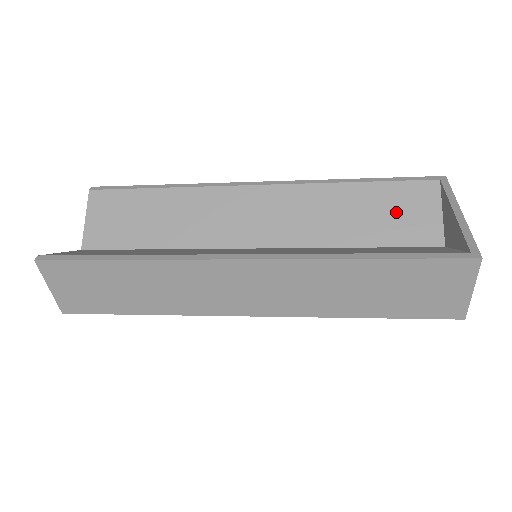
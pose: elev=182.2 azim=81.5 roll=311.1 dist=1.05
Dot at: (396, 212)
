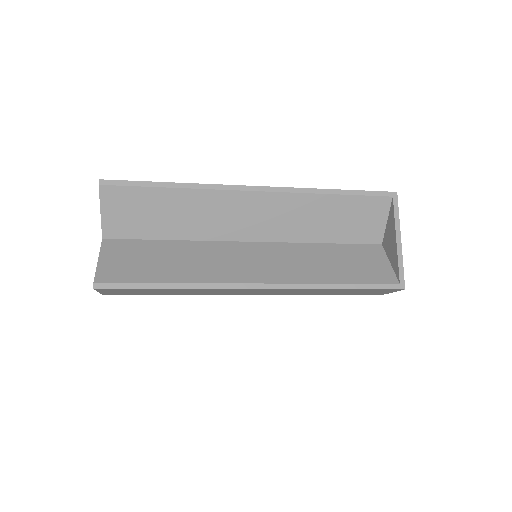
Dot at: (357, 219)
